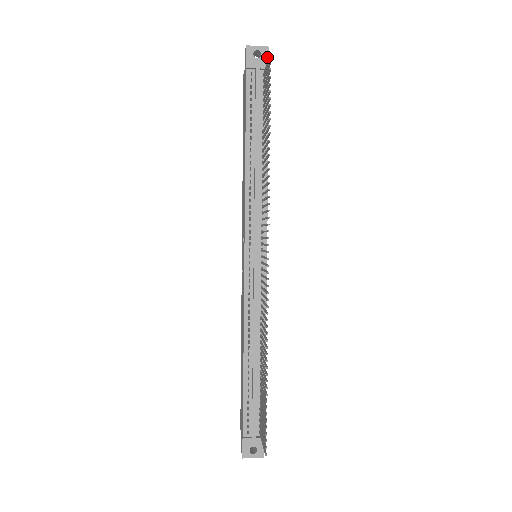
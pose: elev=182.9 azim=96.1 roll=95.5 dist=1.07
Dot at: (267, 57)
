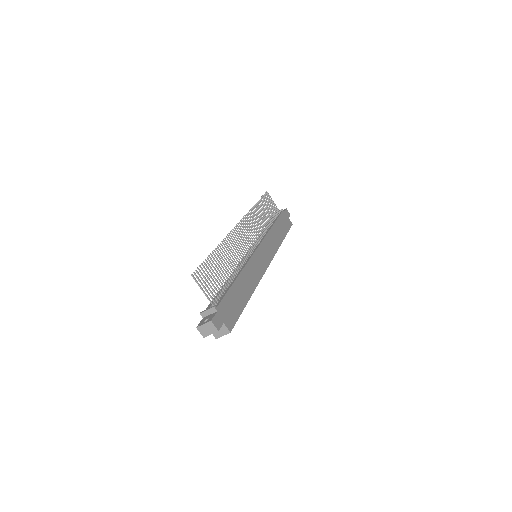
Dot at: (285, 210)
